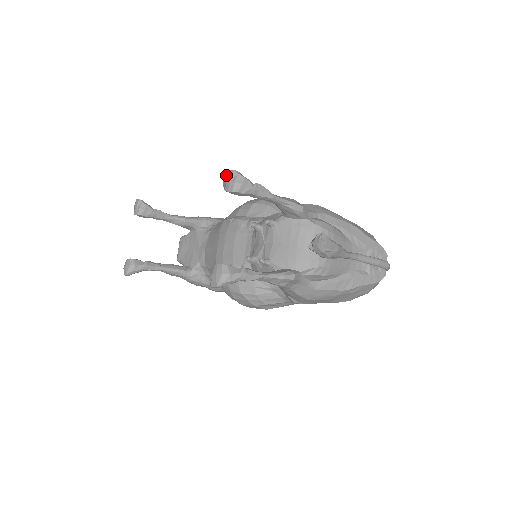
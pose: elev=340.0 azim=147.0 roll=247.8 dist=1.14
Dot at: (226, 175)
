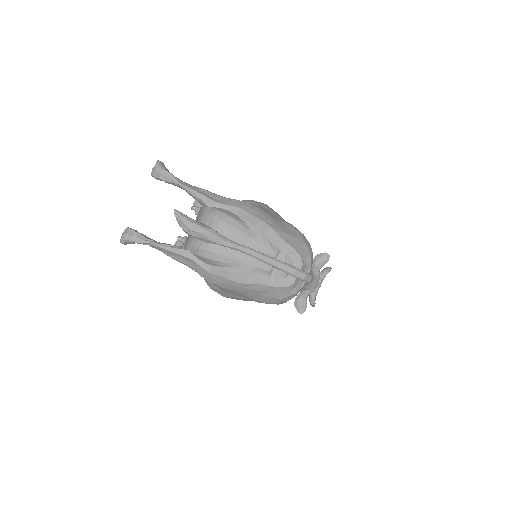
Dot at: occluded
